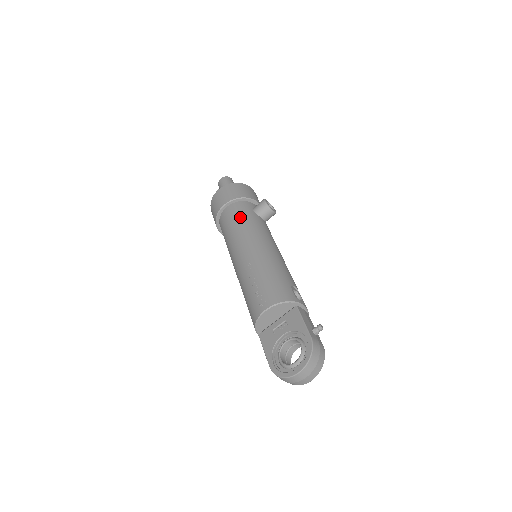
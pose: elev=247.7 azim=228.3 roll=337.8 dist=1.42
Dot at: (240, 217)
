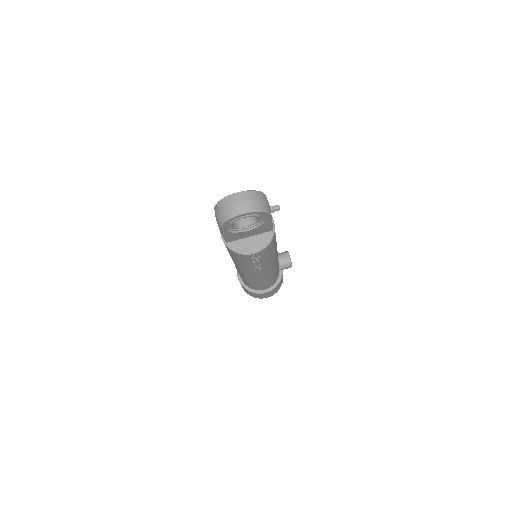
Dot at: occluded
